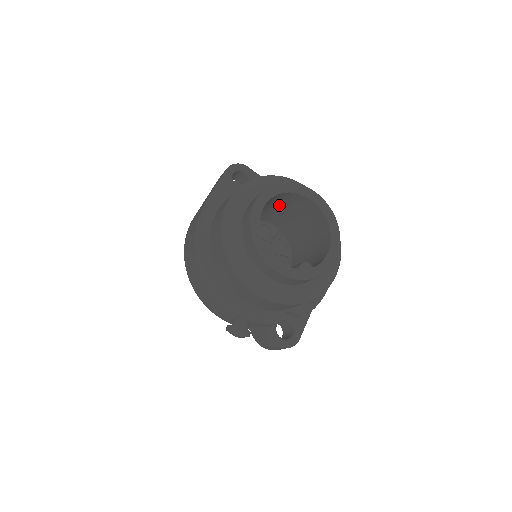
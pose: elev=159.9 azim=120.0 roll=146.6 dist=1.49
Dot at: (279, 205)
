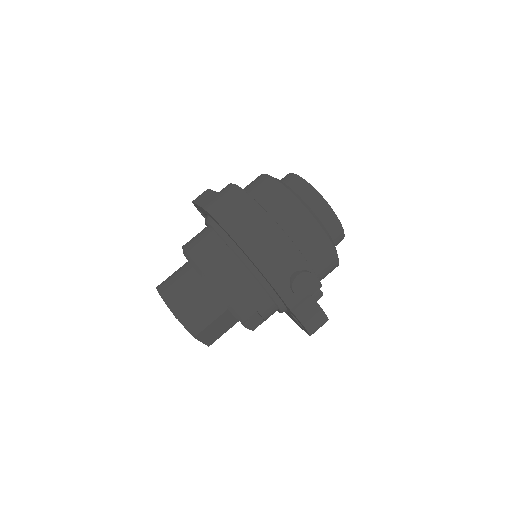
Dot at: occluded
